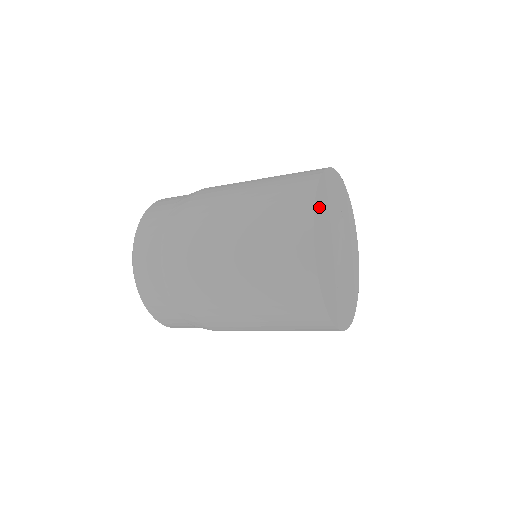
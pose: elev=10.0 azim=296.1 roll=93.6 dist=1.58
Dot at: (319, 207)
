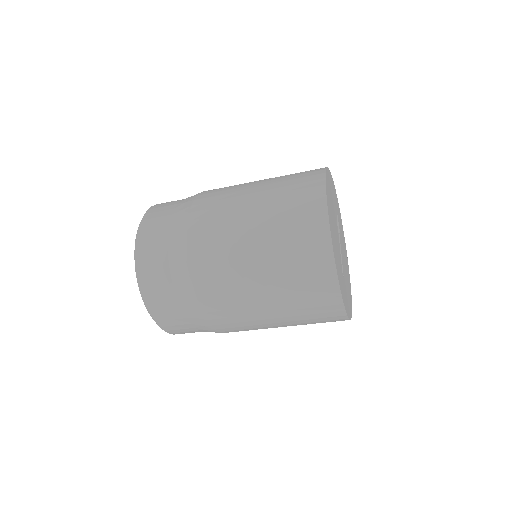
Dot at: (328, 205)
